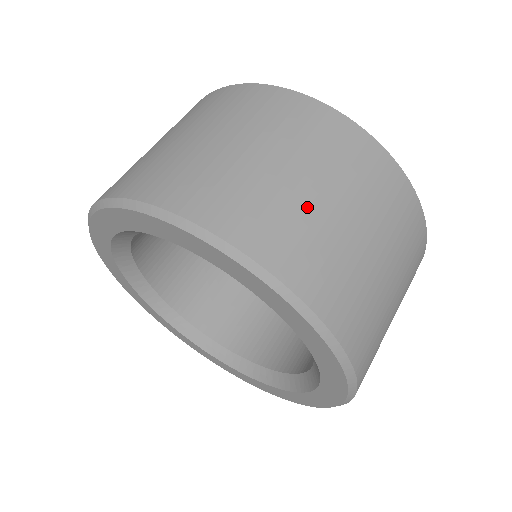
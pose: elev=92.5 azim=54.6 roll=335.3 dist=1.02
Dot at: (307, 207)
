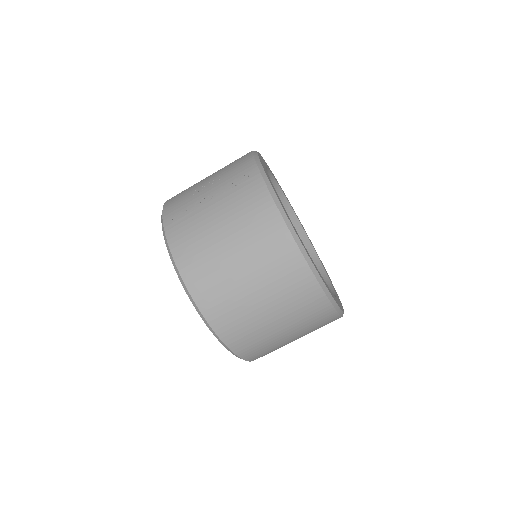
Dot at: (271, 335)
